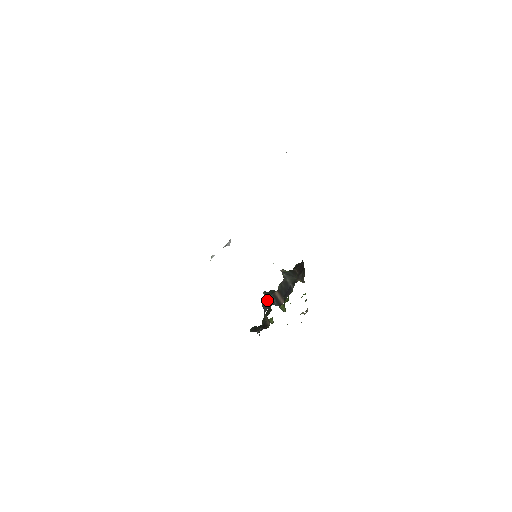
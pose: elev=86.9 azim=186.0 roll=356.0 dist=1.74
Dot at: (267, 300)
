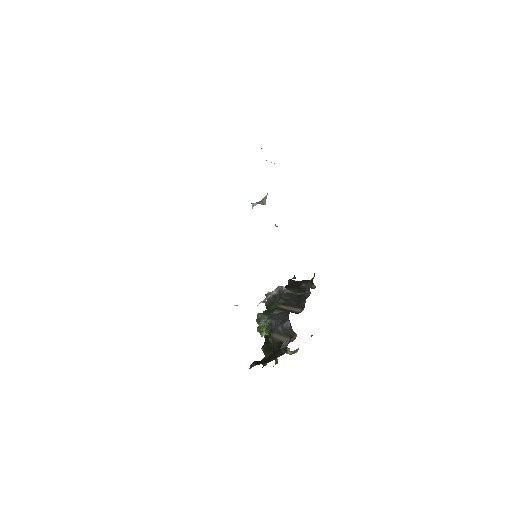
Dot at: (276, 313)
